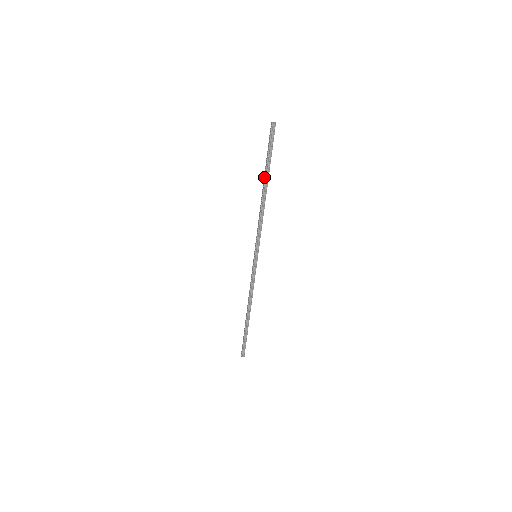
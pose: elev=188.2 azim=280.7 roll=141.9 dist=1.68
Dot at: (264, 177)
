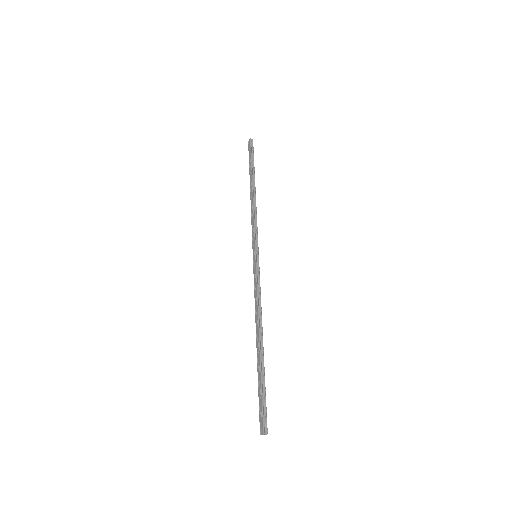
Dot at: (250, 178)
